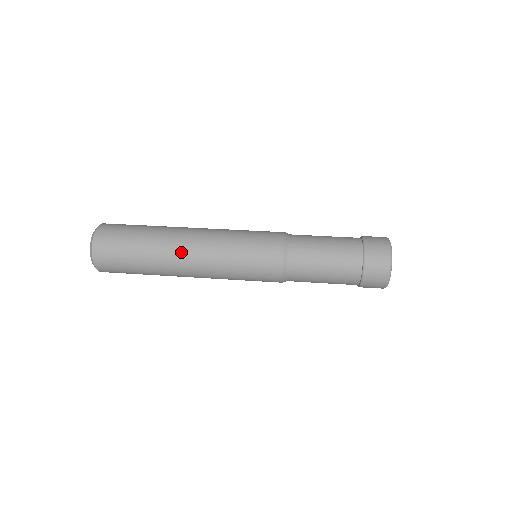
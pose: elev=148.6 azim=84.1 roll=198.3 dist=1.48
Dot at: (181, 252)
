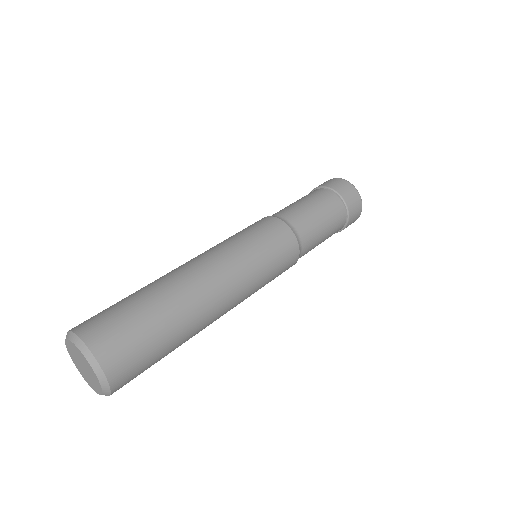
Dot at: (215, 313)
